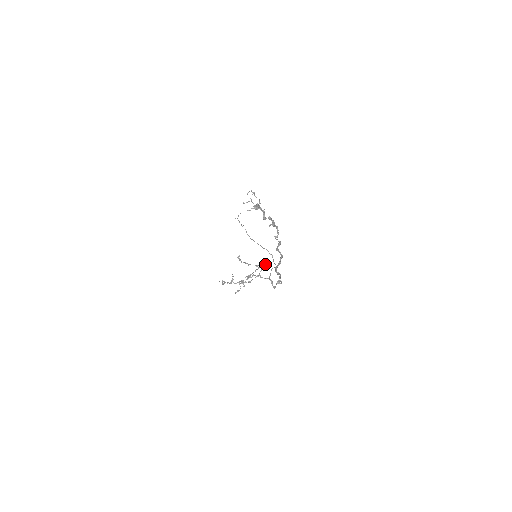
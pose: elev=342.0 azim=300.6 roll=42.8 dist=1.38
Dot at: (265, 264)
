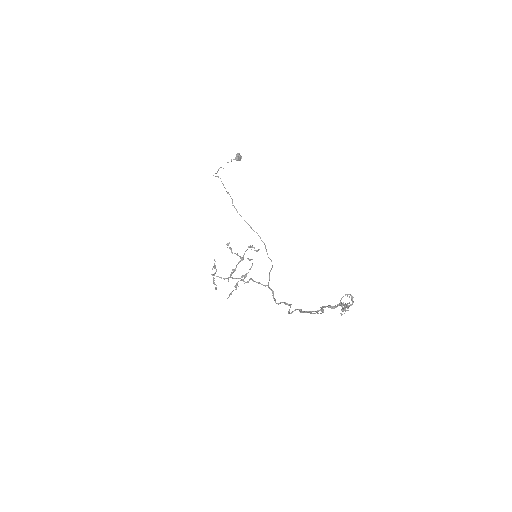
Dot at: occluded
